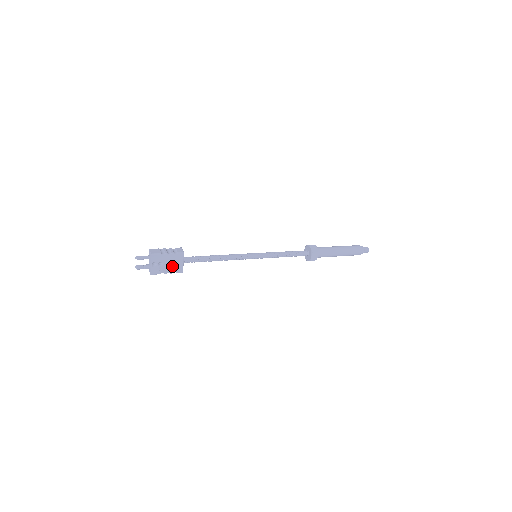
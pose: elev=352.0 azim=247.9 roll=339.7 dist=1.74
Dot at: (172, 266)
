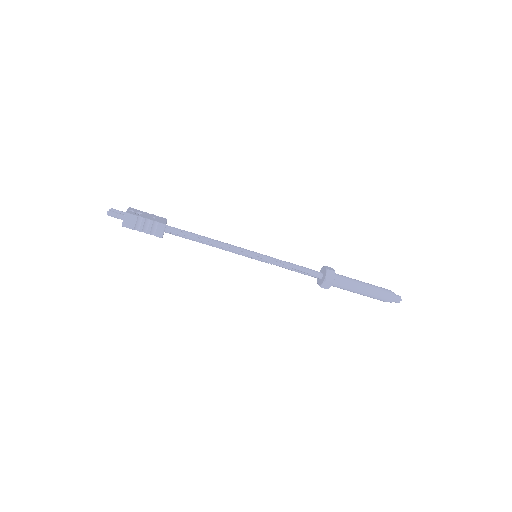
Dot at: (153, 219)
